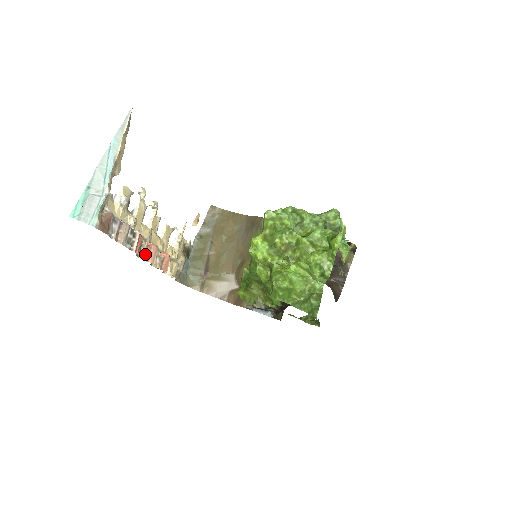
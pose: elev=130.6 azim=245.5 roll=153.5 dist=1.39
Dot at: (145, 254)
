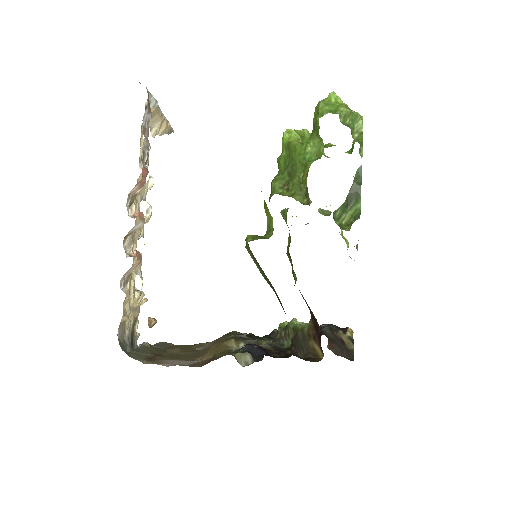
Dot at: occluded
